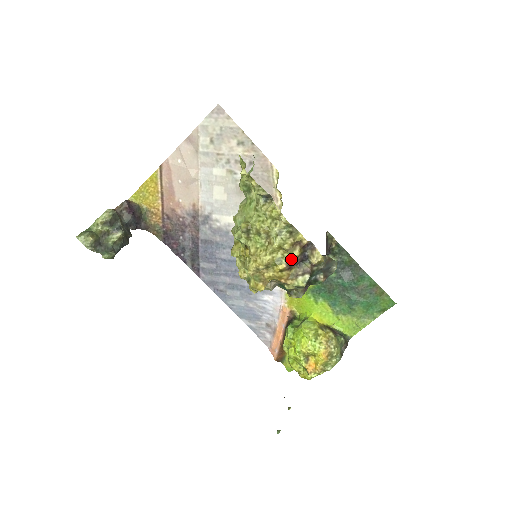
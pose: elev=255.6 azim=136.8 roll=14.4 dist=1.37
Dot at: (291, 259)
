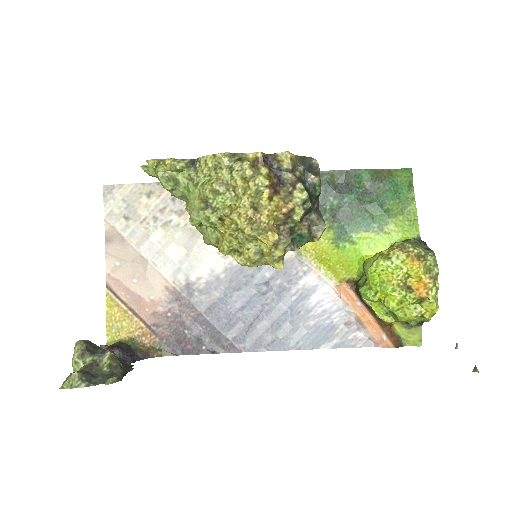
Dot at: (266, 179)
